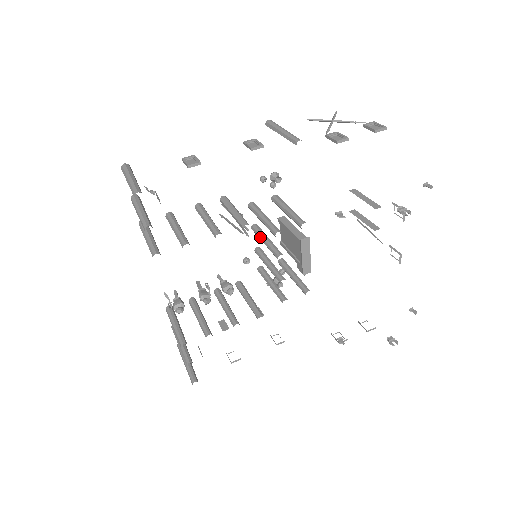
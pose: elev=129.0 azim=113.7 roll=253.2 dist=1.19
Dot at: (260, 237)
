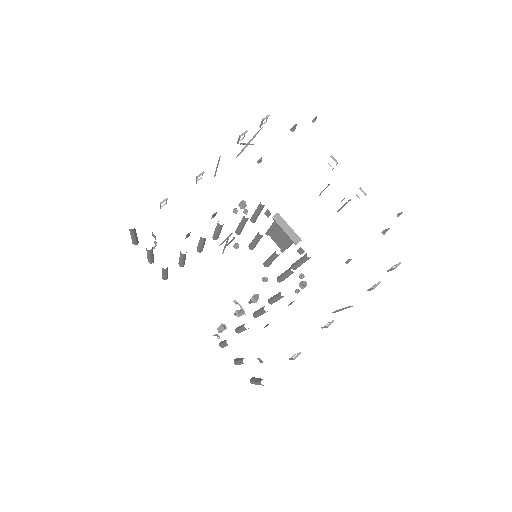
Dot at: (252, 243)
